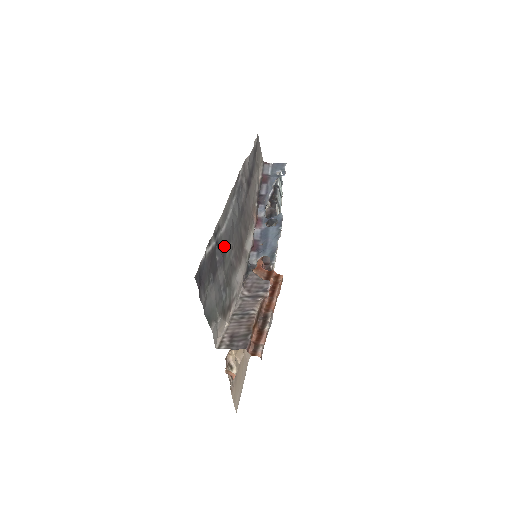
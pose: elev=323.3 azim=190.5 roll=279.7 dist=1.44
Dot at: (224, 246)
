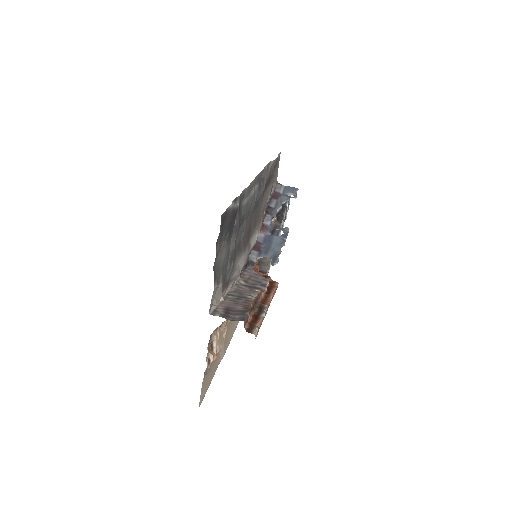
Dot at: (241, 218)
